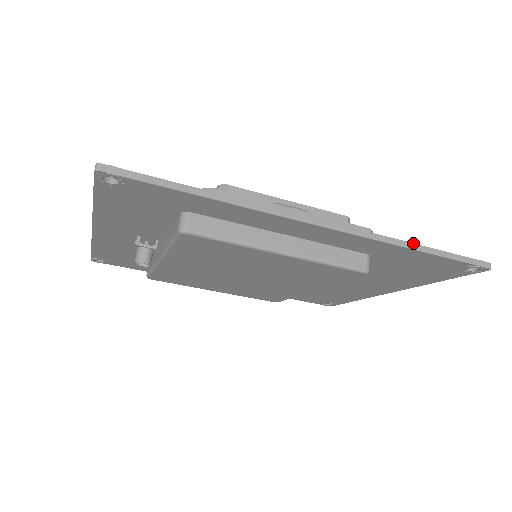
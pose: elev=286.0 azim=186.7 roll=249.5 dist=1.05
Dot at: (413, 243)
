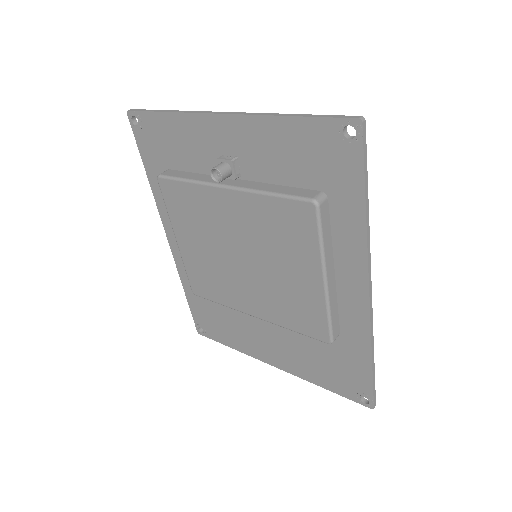
Dot at: occluded
